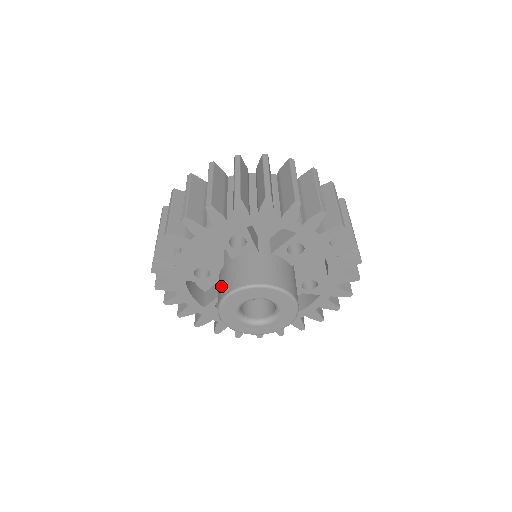
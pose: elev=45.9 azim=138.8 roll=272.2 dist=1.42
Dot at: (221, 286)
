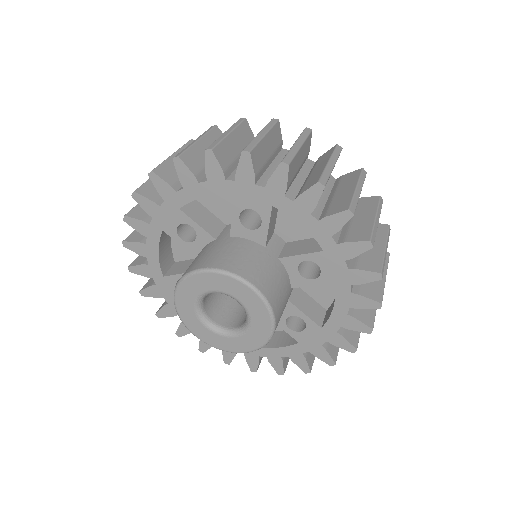
Dot at: (199, 258)
